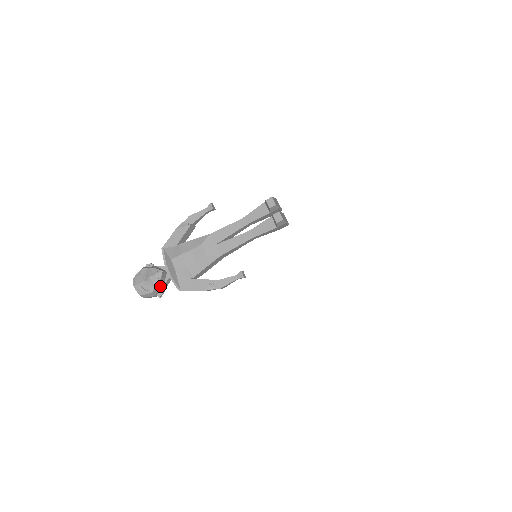
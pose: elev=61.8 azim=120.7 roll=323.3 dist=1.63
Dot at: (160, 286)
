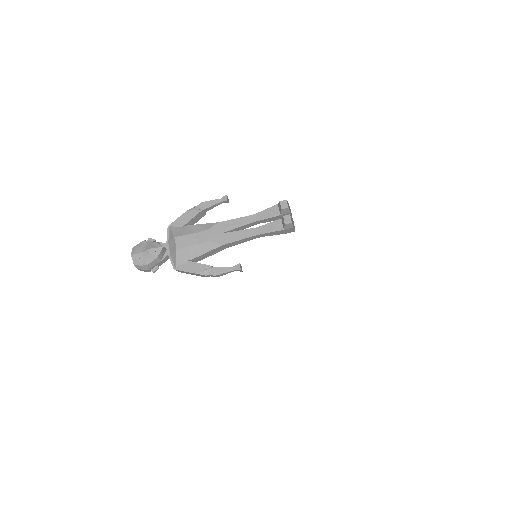
Dot at: (157, 261)
